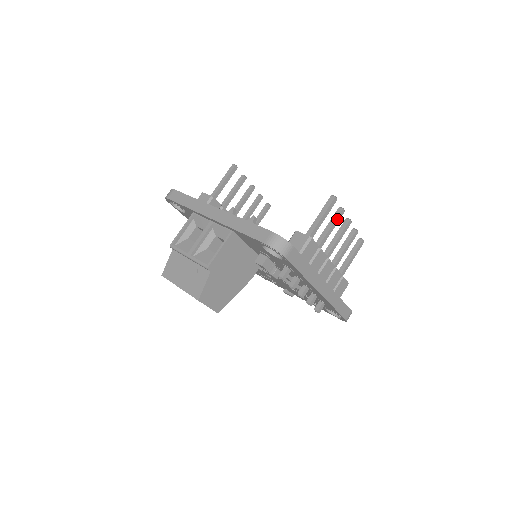
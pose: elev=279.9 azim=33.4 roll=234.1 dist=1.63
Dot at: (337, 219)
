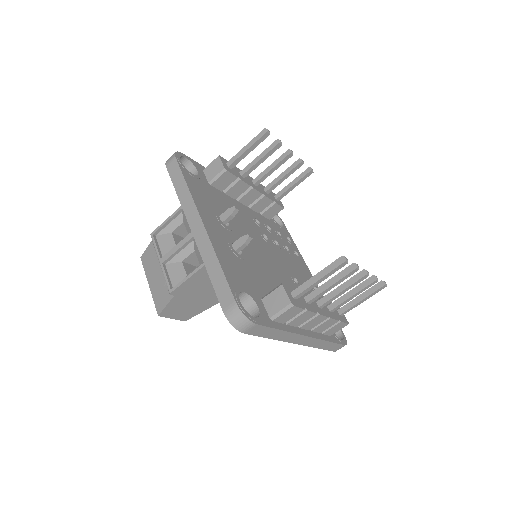
Dot at: (344, 277)
